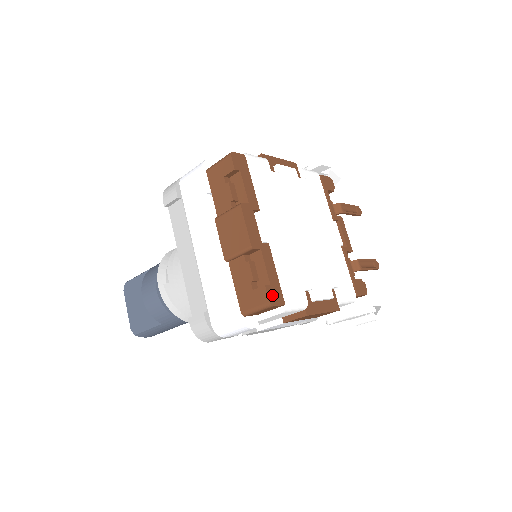
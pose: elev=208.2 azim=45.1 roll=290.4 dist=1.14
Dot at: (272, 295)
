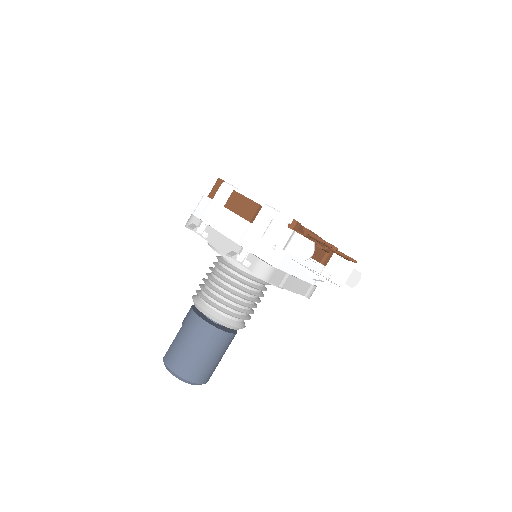
Dot at: occluded
